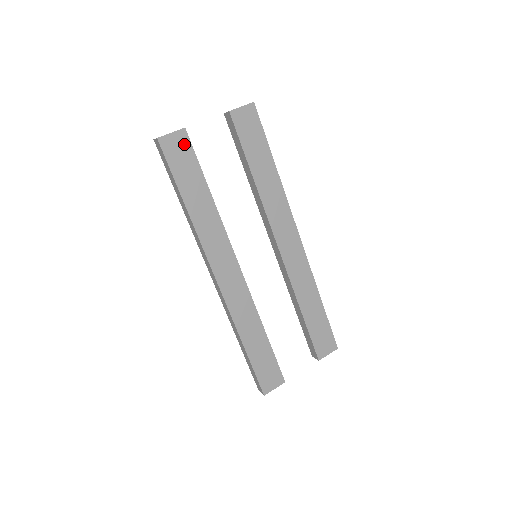
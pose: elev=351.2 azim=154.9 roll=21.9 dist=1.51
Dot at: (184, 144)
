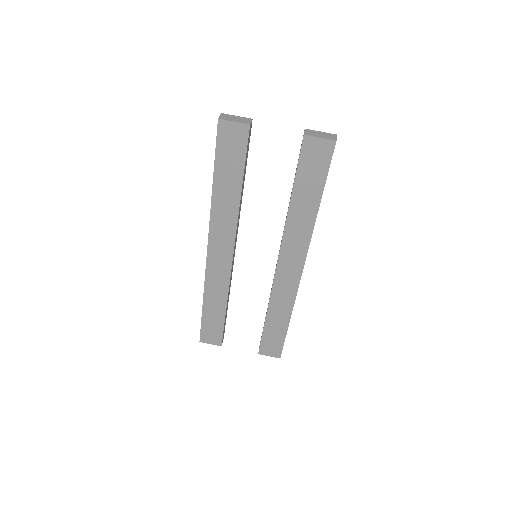
Dot at: (241, 138)
